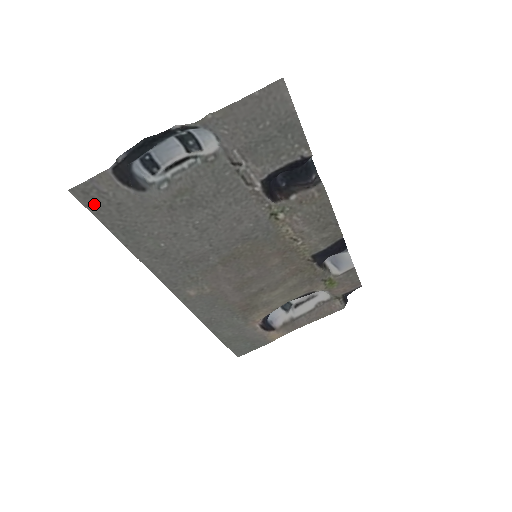
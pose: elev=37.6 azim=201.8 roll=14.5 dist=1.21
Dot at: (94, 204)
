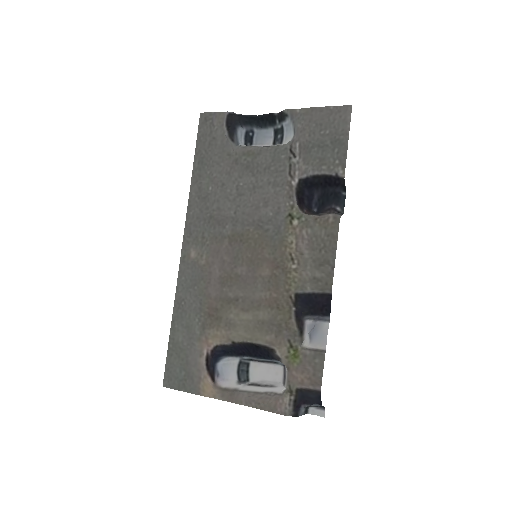
Dot at: (203, 130)
